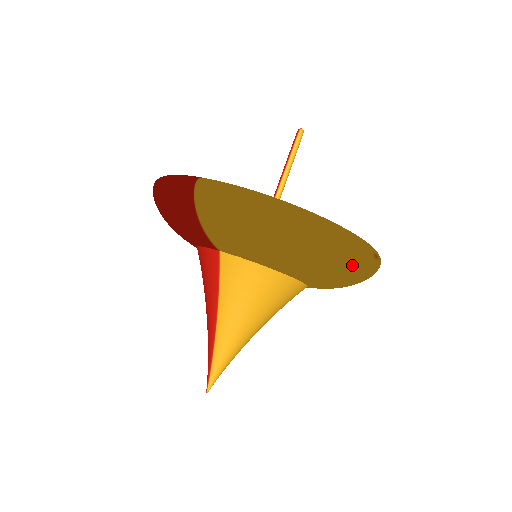
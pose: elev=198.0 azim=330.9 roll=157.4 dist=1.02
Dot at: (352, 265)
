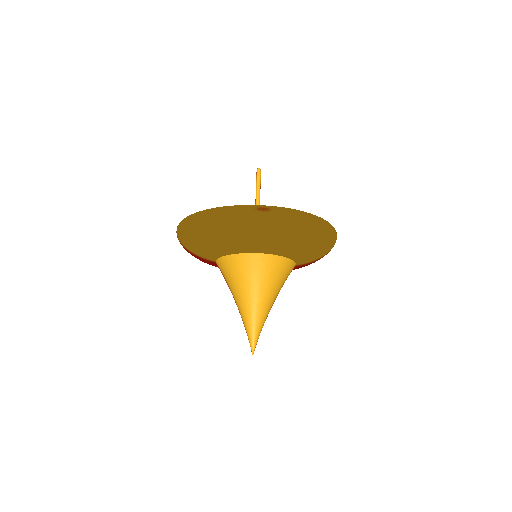
Dot at: (246, 223)
